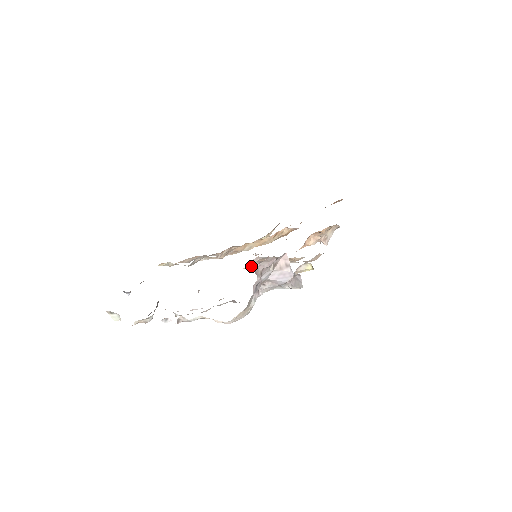
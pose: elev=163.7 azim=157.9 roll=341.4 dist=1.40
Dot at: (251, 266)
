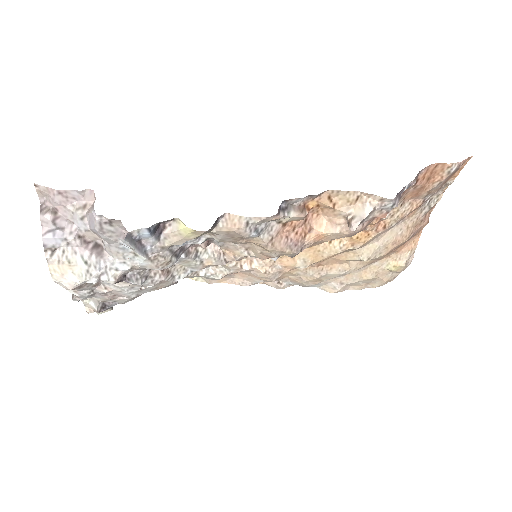
Dot at: (217, 259)
